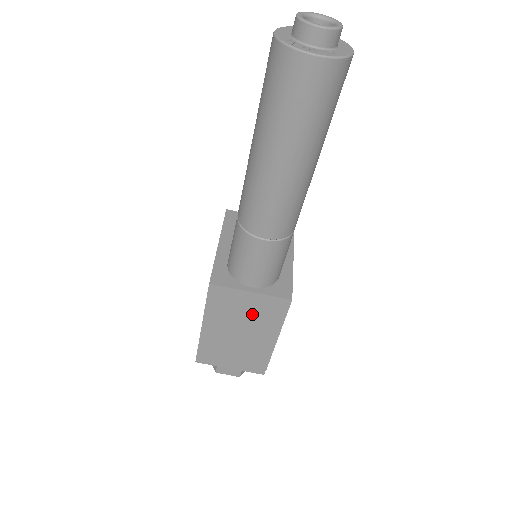
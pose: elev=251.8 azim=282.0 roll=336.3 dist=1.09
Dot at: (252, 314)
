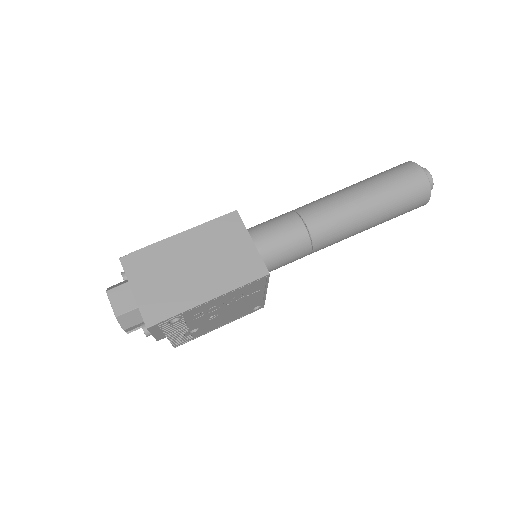
Dot at: (228, 258)
